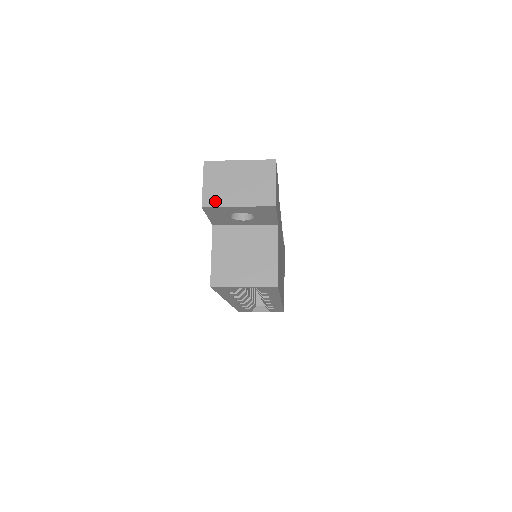
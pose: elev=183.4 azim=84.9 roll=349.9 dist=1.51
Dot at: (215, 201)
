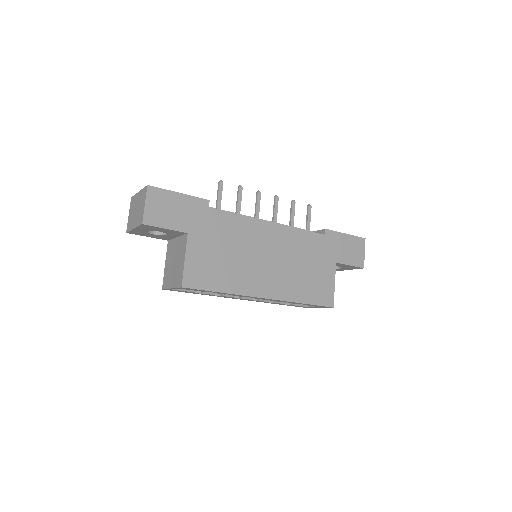
Dot at: (129, 227)
